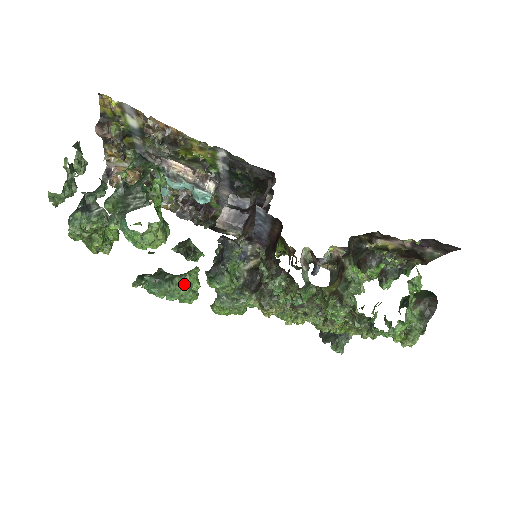
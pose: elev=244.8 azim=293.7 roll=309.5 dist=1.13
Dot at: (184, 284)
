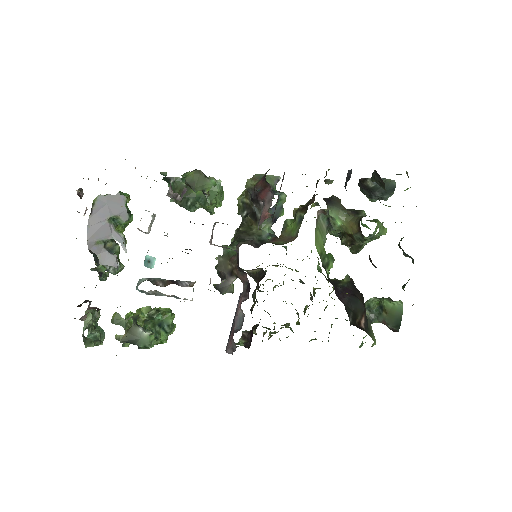
Dot at: occluded
